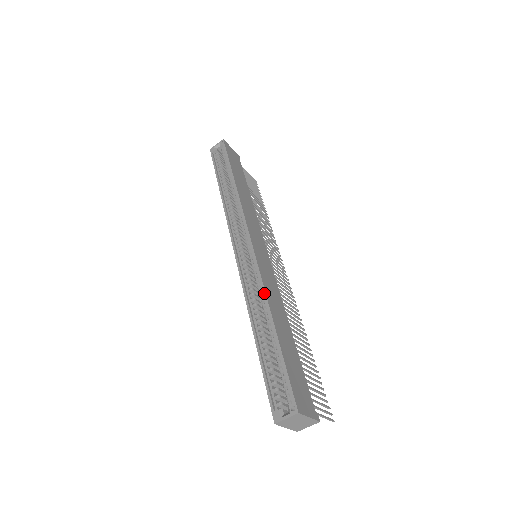
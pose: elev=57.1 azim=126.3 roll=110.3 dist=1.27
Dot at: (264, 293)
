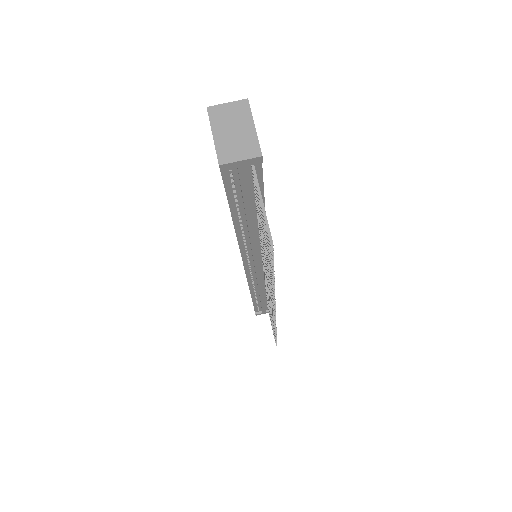
Dot at: occluded
